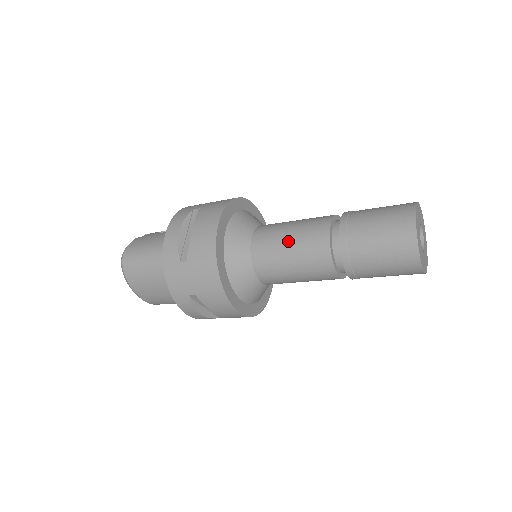
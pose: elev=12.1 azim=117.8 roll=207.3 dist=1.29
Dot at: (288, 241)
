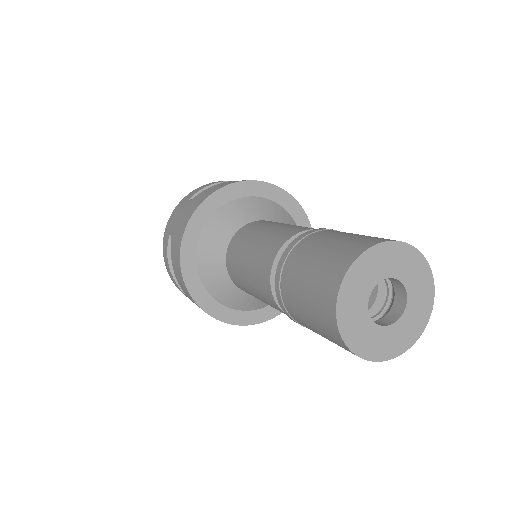
Dot at: (268, 228)
